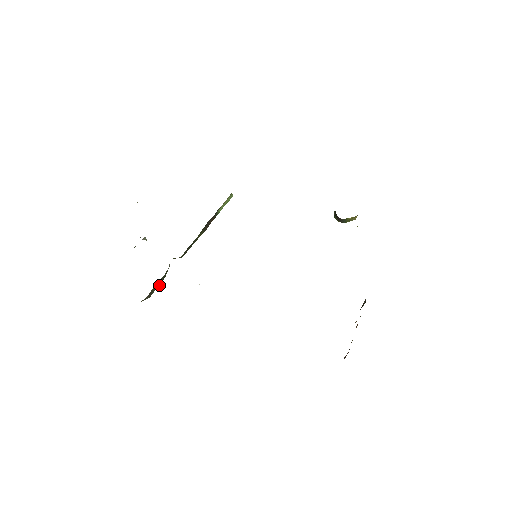
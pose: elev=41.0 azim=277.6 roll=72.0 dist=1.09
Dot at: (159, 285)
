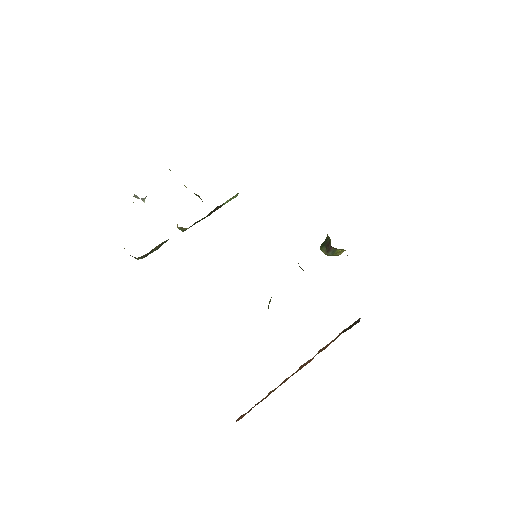
Dot at: (157, 249)
